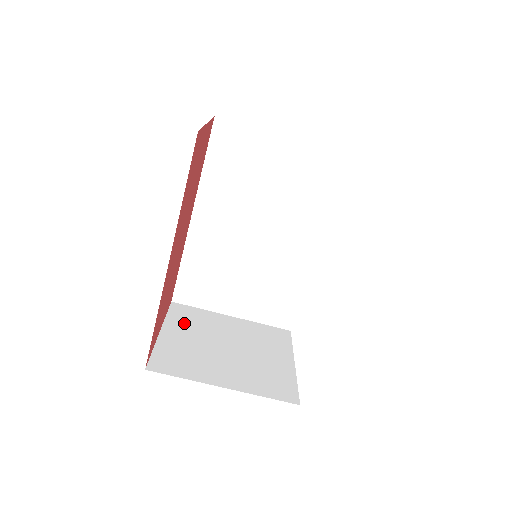
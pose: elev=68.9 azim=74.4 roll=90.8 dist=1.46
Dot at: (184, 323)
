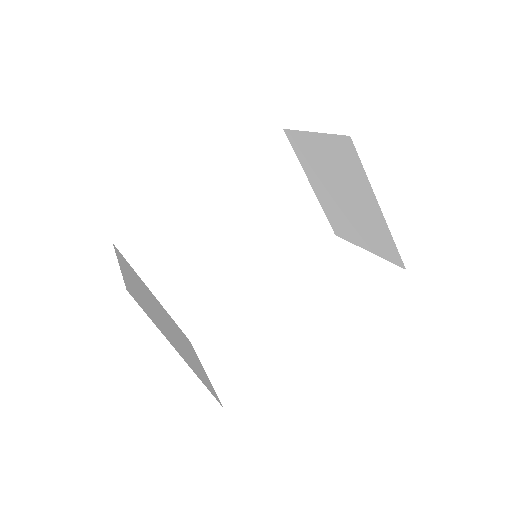
Dot at: occluded
